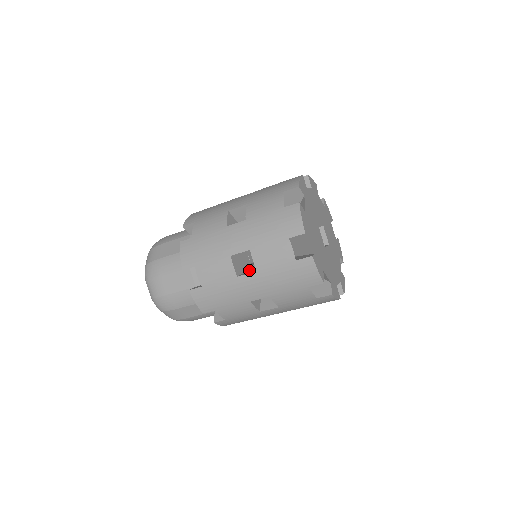
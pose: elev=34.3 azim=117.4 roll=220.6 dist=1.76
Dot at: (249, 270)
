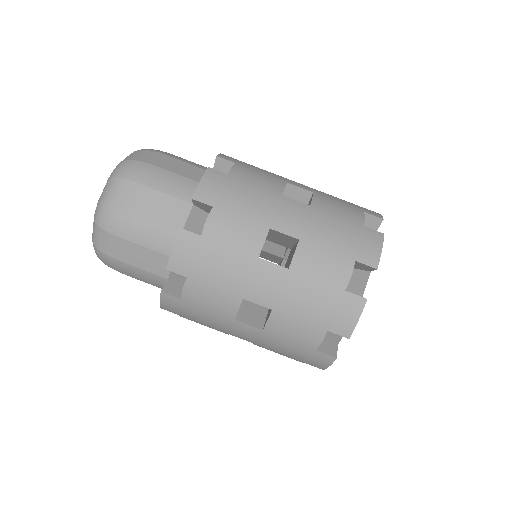
Dot at: occluded
